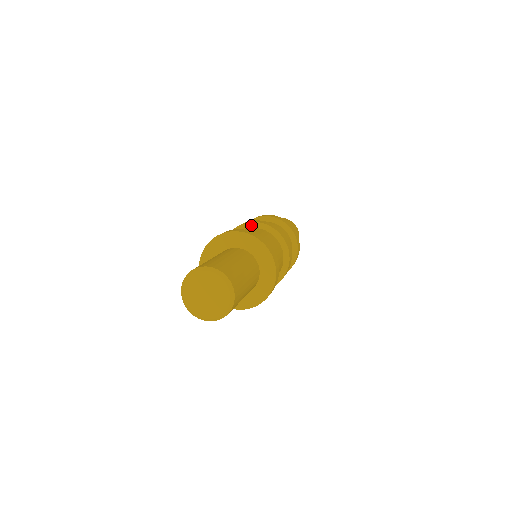
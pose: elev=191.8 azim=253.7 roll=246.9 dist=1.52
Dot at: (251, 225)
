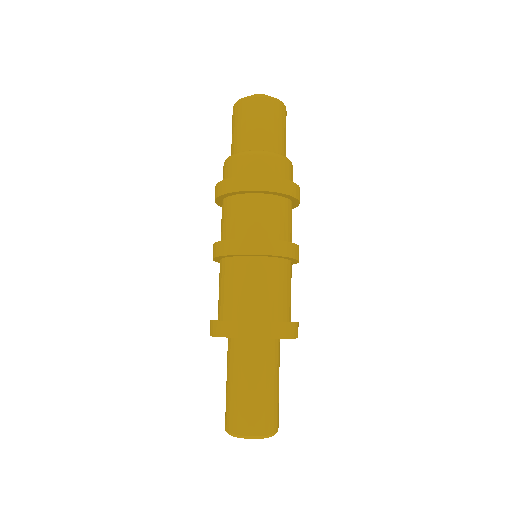
Dot at: (255, 255)
